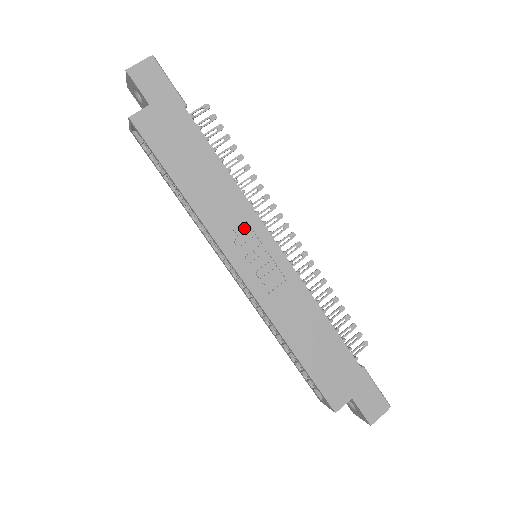
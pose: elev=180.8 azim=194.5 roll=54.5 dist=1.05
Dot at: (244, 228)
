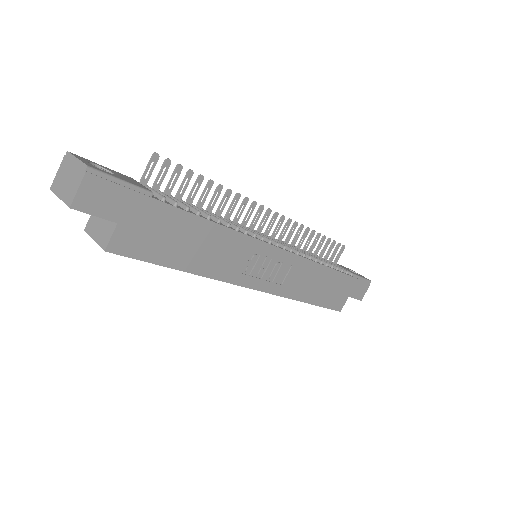
Dot at: (249, 256)
